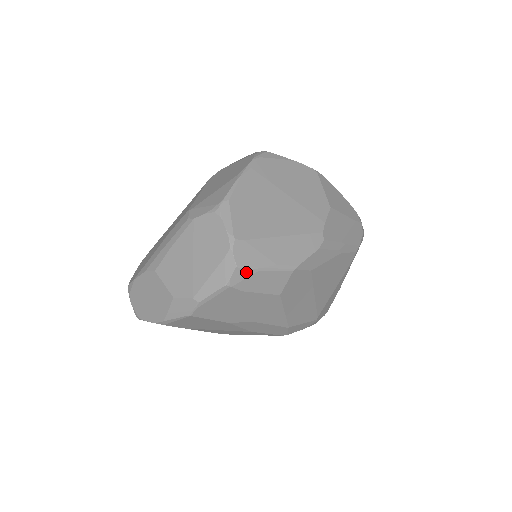
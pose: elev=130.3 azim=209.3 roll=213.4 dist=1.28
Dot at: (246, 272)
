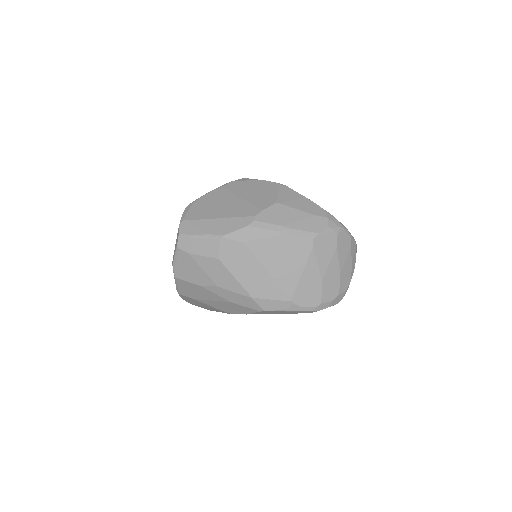
Dot at: (186, 238)
